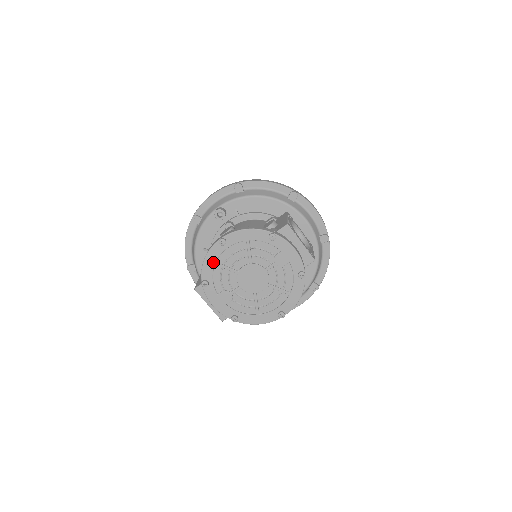
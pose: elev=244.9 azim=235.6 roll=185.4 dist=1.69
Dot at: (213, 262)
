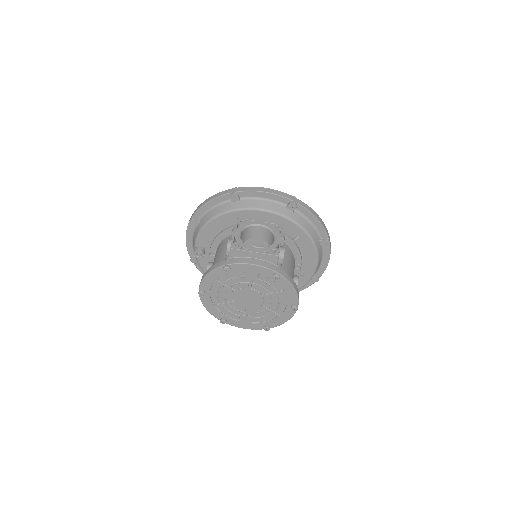
Dot at: (212, 306)
